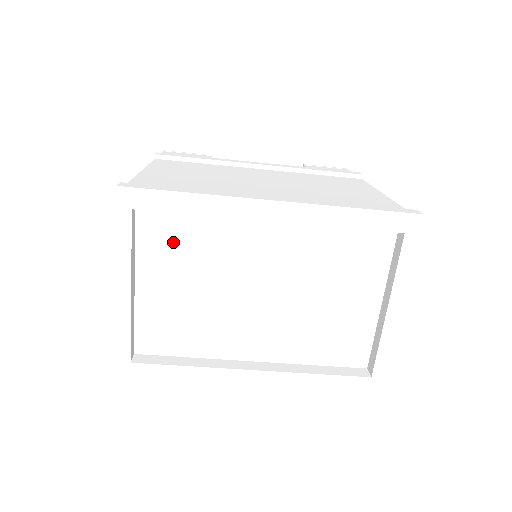
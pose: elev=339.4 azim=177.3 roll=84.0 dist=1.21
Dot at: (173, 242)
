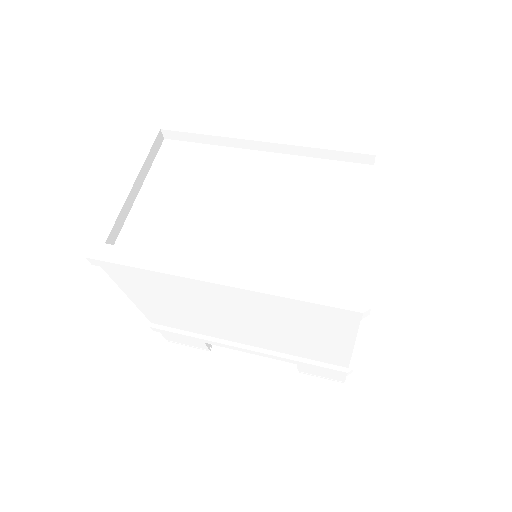
Dot at: (182, 163)
